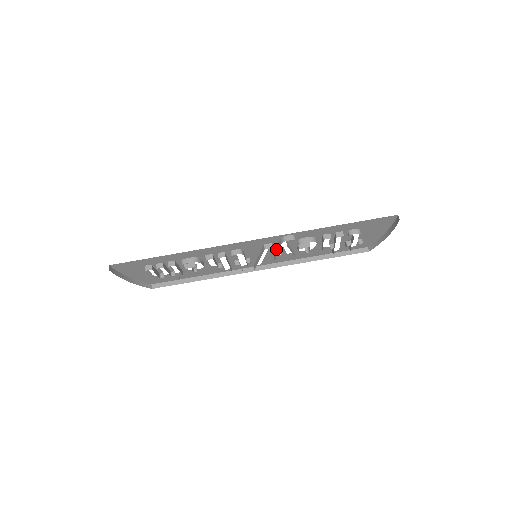
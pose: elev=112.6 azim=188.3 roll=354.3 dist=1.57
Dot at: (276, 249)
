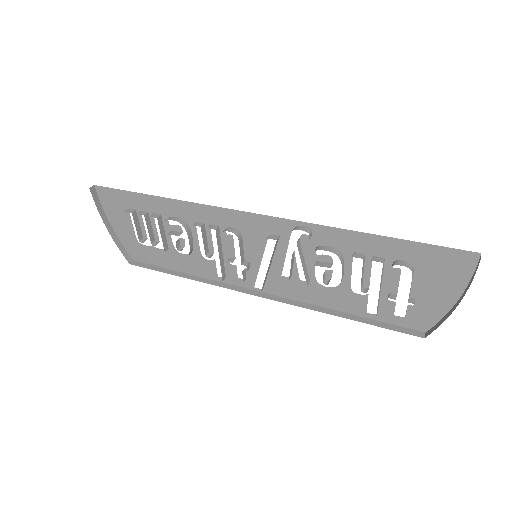
Dot at: (285, 257)
